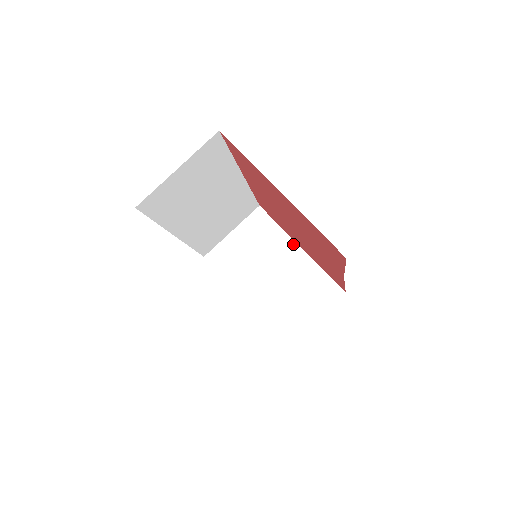
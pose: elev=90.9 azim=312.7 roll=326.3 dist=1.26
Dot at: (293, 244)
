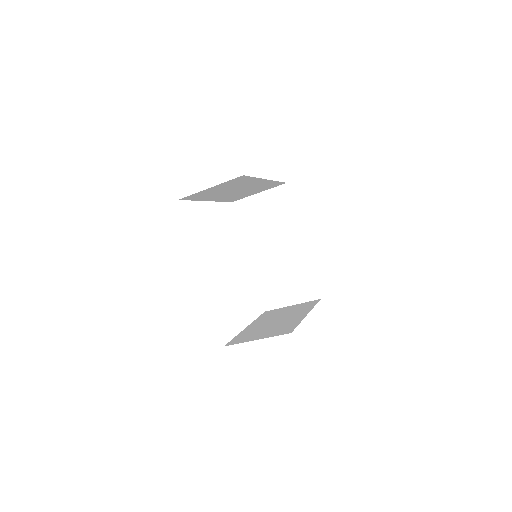
Dot at: (262, 180)
